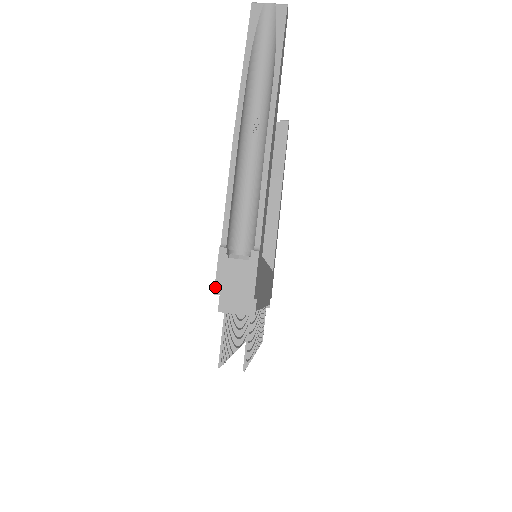
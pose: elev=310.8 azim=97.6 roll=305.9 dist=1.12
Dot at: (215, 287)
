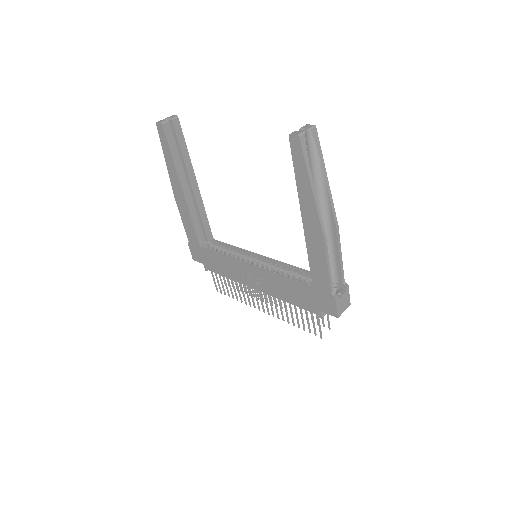
Dot at: (338, 315)
